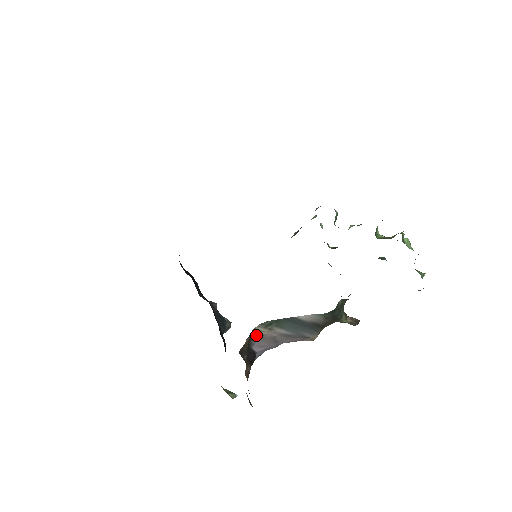
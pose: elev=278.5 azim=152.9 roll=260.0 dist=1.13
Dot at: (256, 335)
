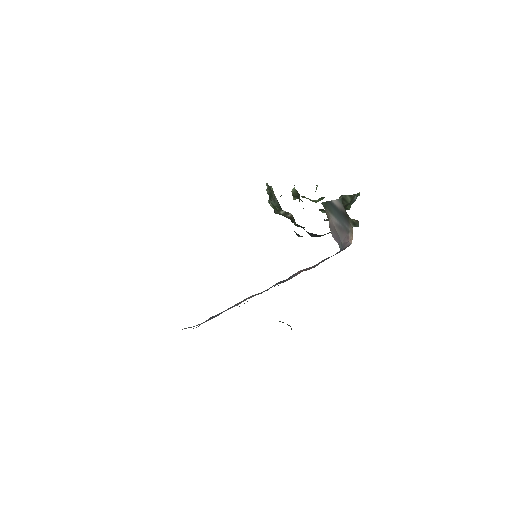
Dot at: occluded
